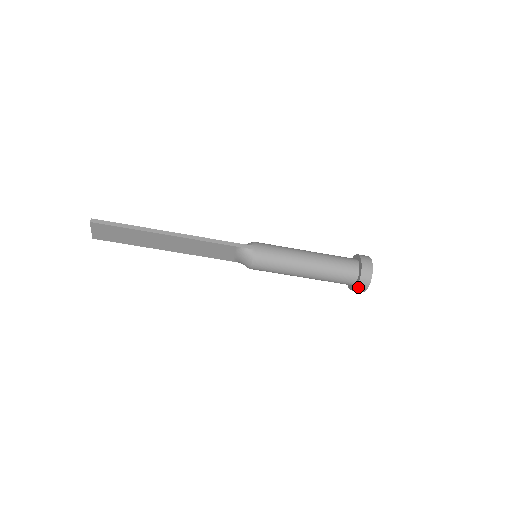
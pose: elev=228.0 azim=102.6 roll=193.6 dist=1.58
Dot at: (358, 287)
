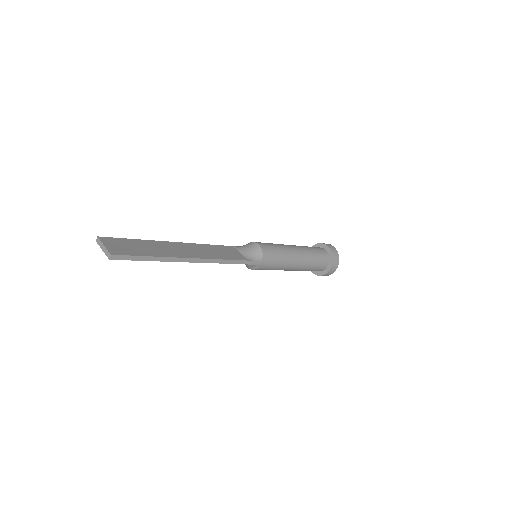
Dot at: (315, 274)
